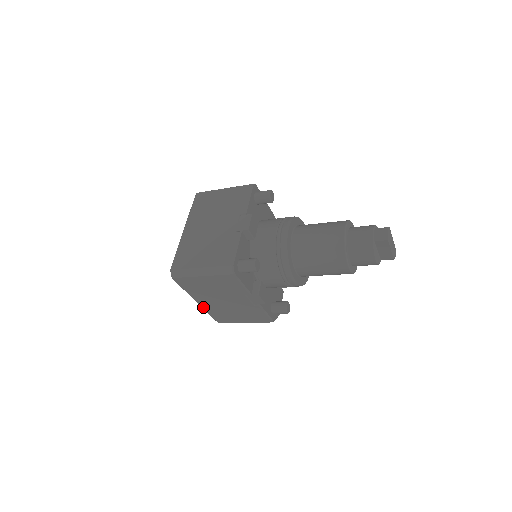
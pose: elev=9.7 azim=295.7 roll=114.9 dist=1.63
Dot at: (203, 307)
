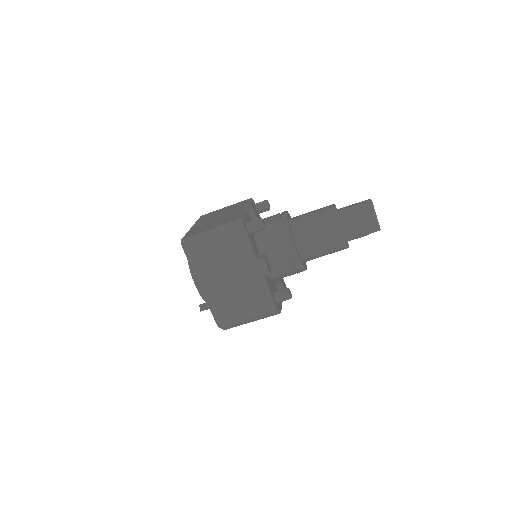
Dot at: (206, 296)
